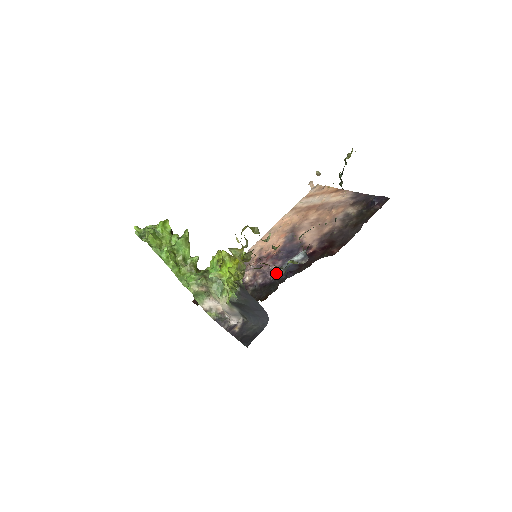
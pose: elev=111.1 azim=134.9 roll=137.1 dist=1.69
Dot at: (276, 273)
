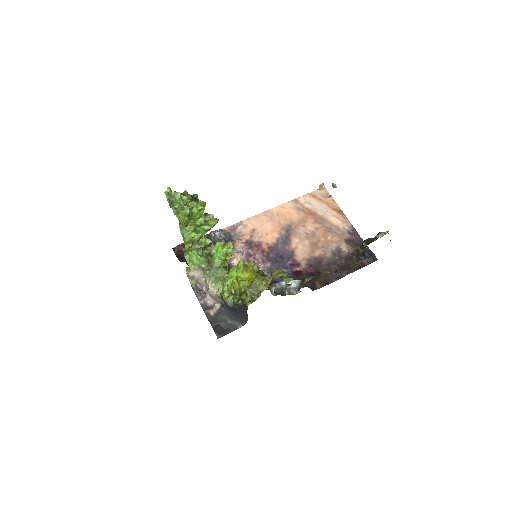
Dot at: occluded
